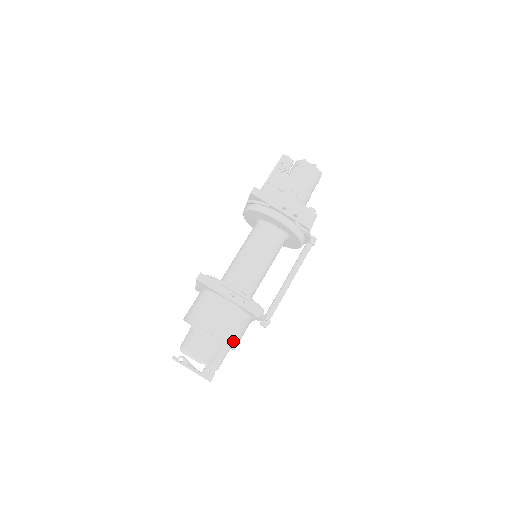
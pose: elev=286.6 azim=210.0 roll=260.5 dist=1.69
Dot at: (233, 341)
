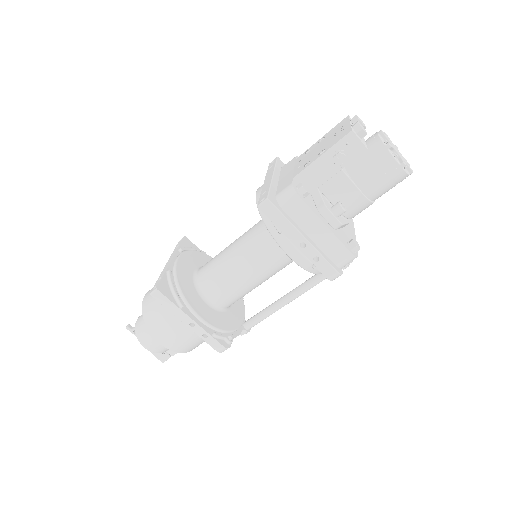
Dot at: (192, 349)
